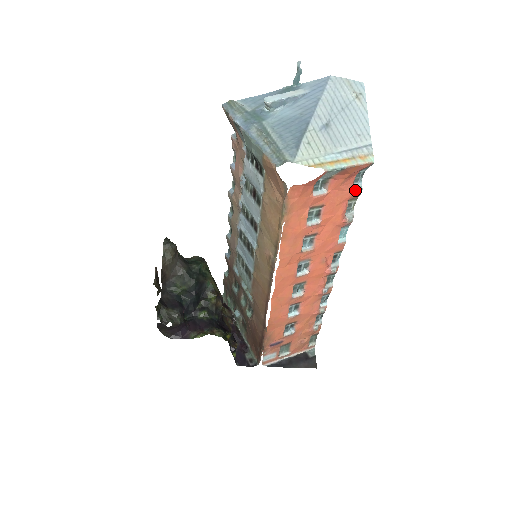
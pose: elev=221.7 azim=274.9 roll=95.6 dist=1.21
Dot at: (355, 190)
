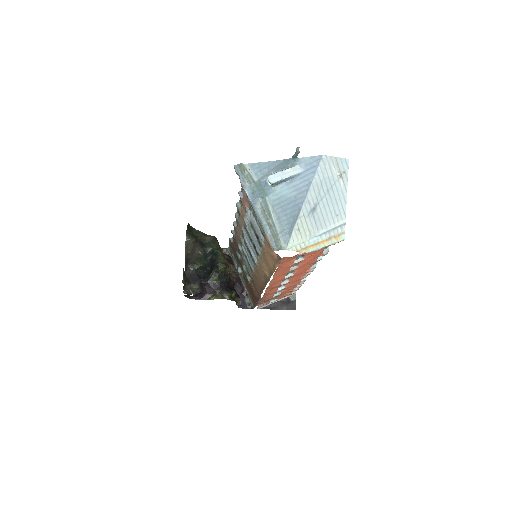
Dot at: occluded
